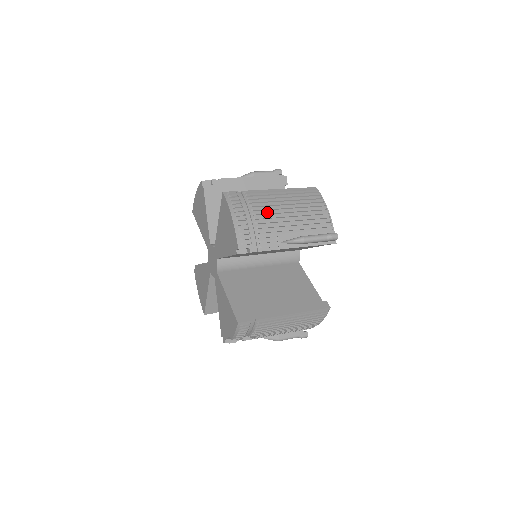
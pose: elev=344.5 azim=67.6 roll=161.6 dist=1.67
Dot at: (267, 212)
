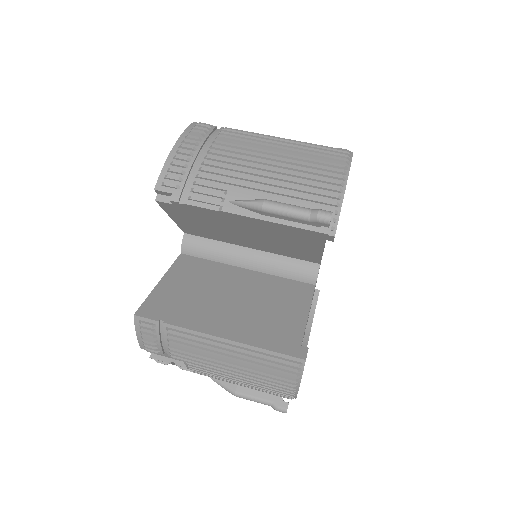
Dot at: (232, 154)
